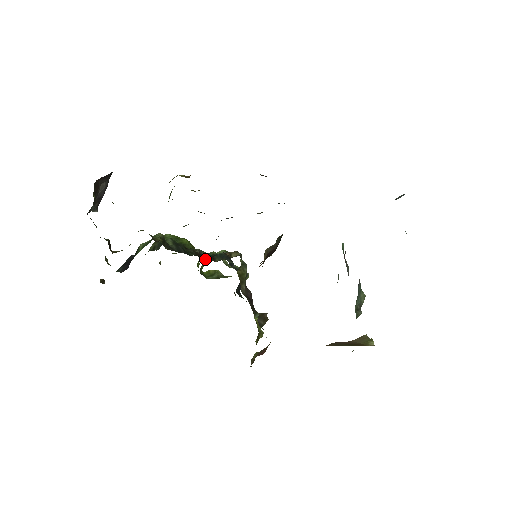
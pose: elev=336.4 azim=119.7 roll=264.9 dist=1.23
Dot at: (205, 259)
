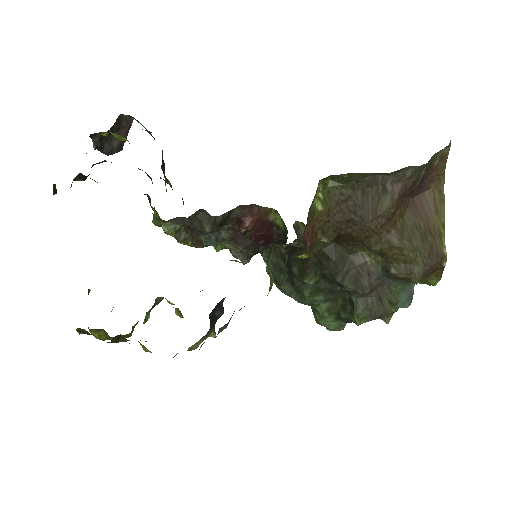
Dot at: occluded
